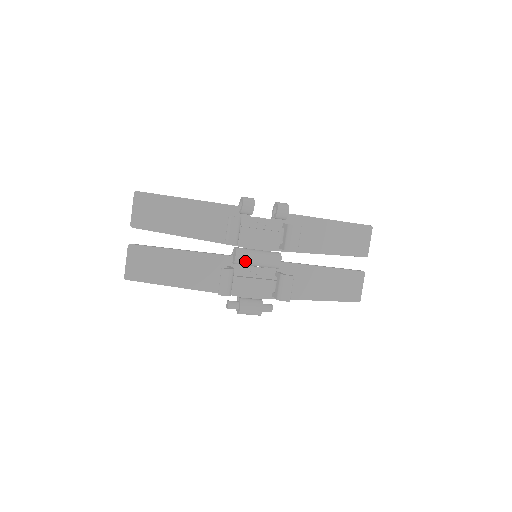
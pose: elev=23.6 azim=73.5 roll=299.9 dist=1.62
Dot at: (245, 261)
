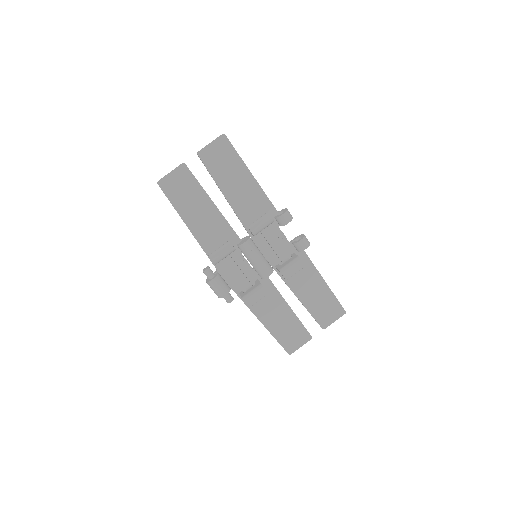
Dot at: (247, 252)
